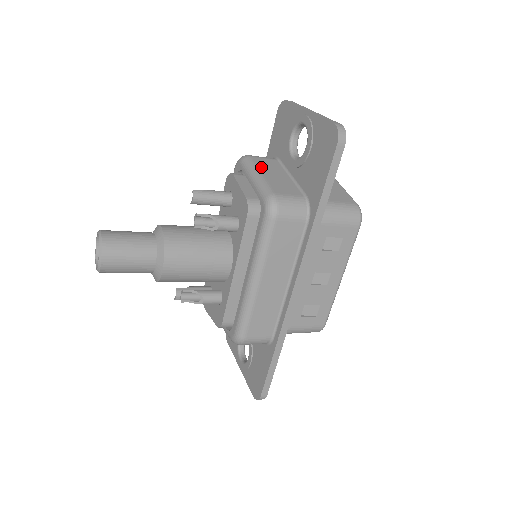
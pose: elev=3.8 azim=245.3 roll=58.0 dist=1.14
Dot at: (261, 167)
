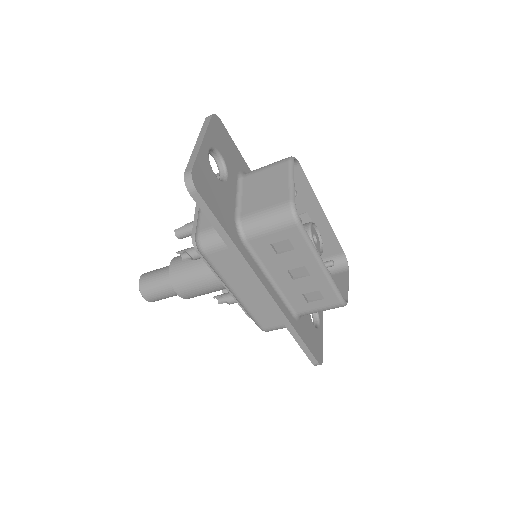
Dot at: occluded
